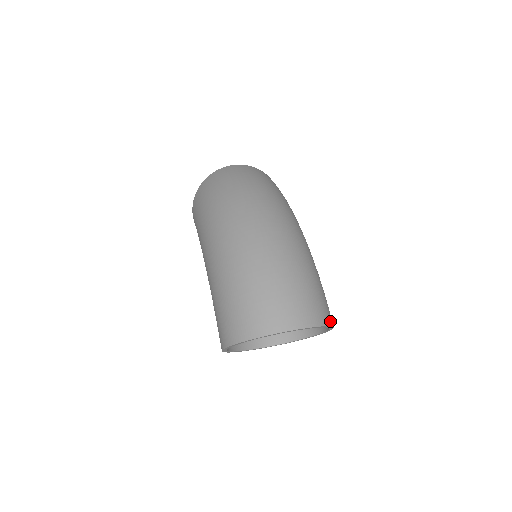
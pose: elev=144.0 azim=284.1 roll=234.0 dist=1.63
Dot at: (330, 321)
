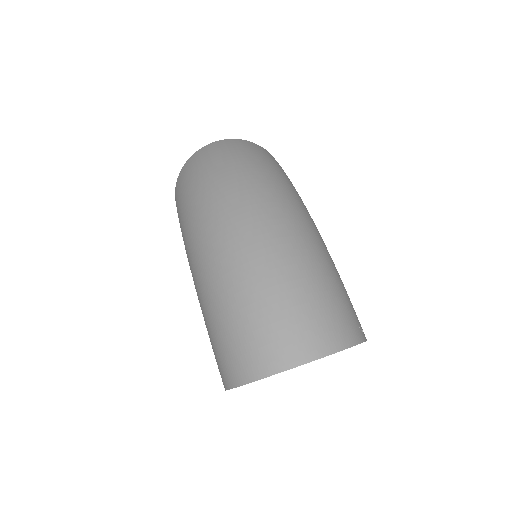
Dot at: (359, 336)
